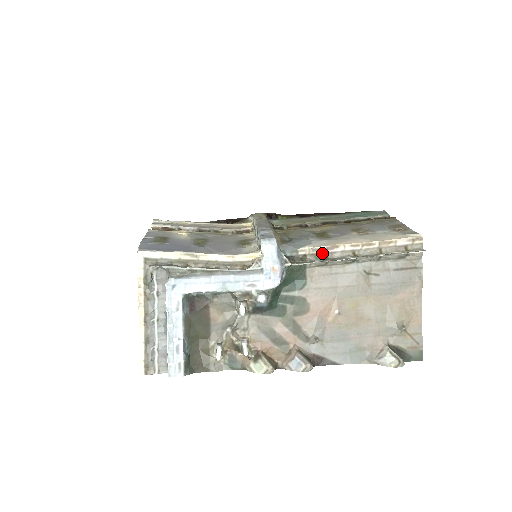
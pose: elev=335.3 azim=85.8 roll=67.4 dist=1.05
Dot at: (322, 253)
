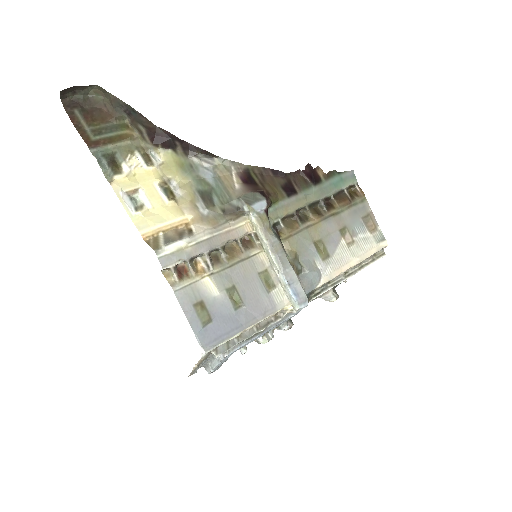
Dot at: (328, 282)
